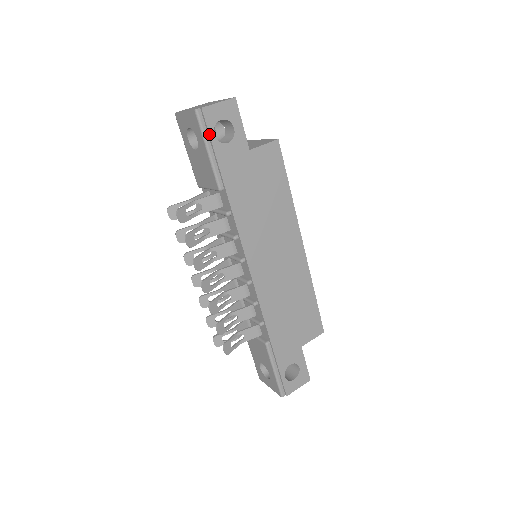
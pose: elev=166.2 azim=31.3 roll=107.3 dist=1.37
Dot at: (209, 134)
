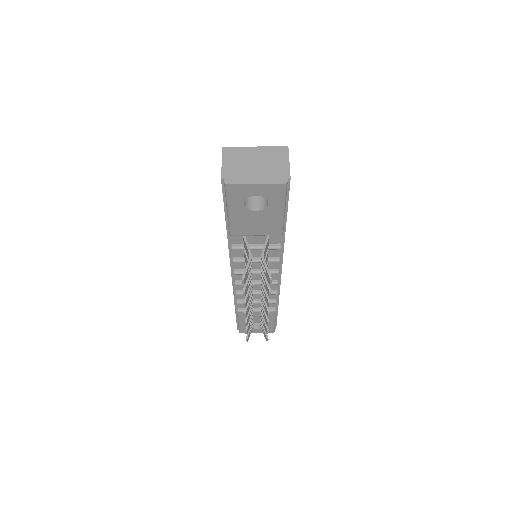
Dot at: occluded
